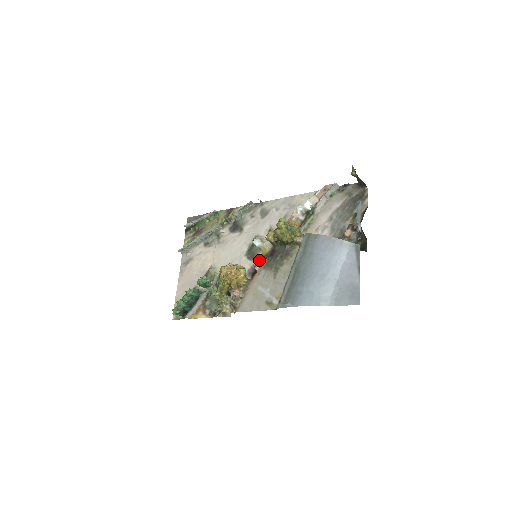
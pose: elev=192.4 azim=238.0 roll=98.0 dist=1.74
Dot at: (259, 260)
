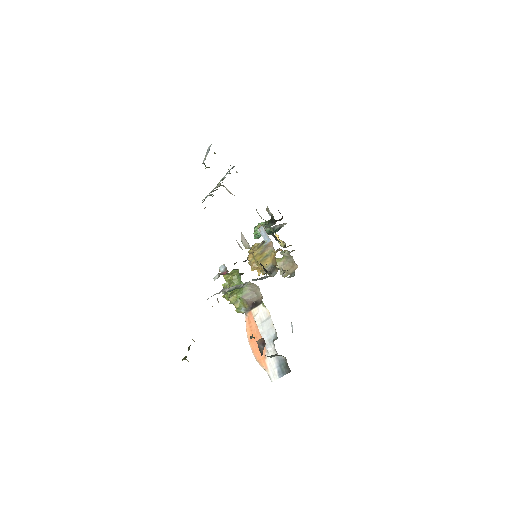
Dot at: occluded
